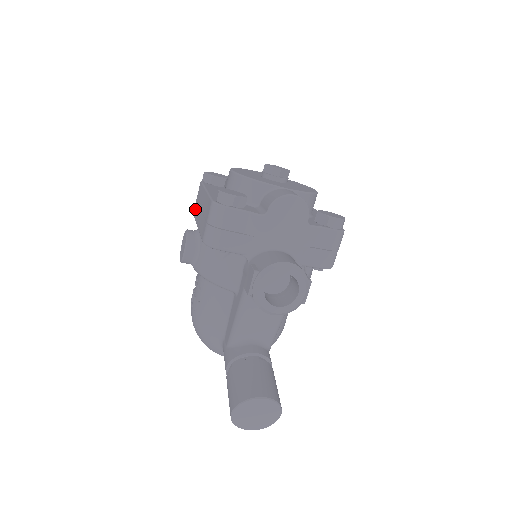
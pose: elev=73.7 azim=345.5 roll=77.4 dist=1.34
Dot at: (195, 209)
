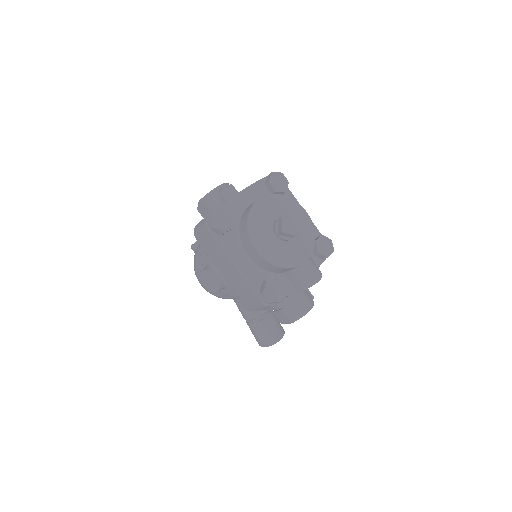
Dot at: (203, 244)
